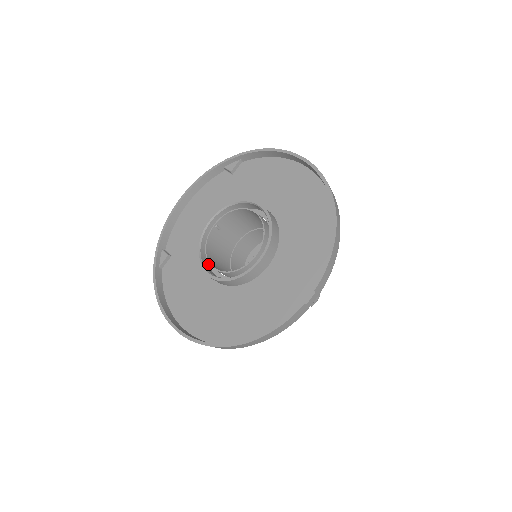
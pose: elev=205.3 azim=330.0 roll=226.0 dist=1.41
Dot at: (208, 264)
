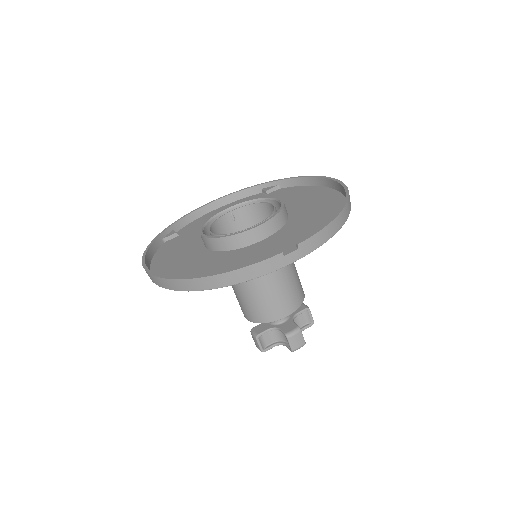
Dot at: occluded
